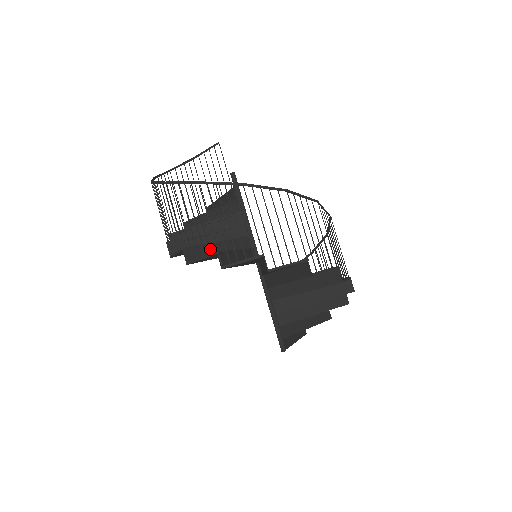
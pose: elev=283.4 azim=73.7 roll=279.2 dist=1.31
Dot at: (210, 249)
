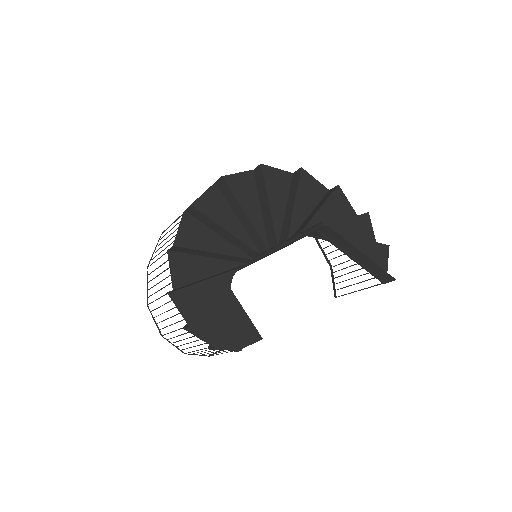
Dot at: occluded
